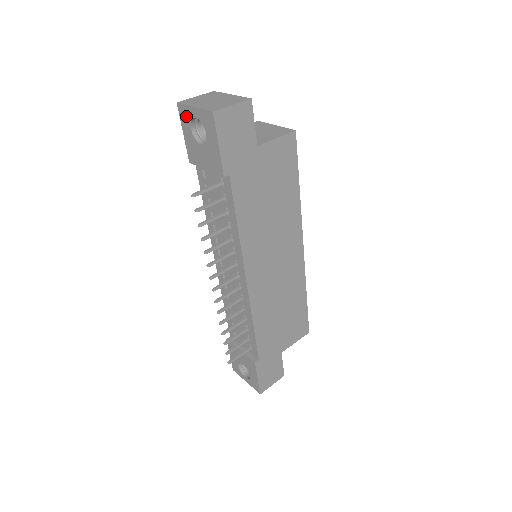
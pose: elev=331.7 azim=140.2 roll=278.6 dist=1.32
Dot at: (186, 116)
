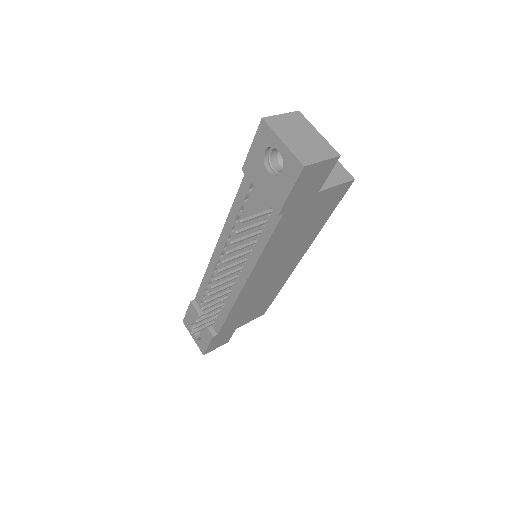
Dot at: (266, 138)
